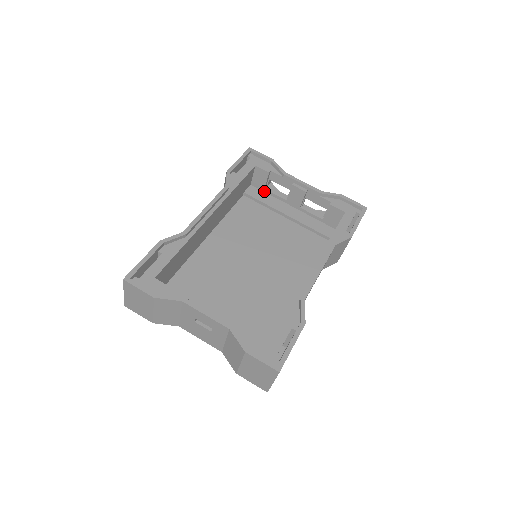
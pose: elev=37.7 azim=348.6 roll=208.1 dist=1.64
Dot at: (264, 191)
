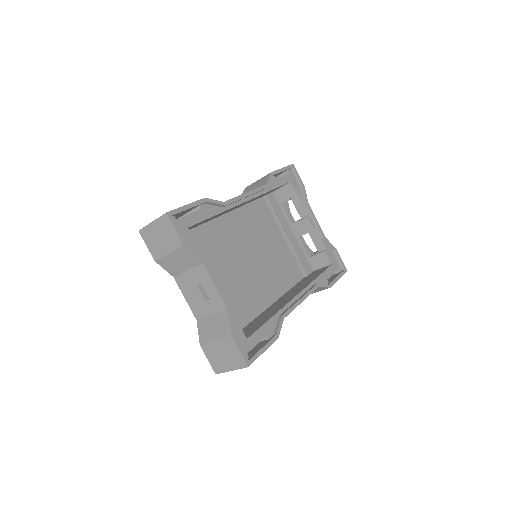
Dot at: (280, 204)
